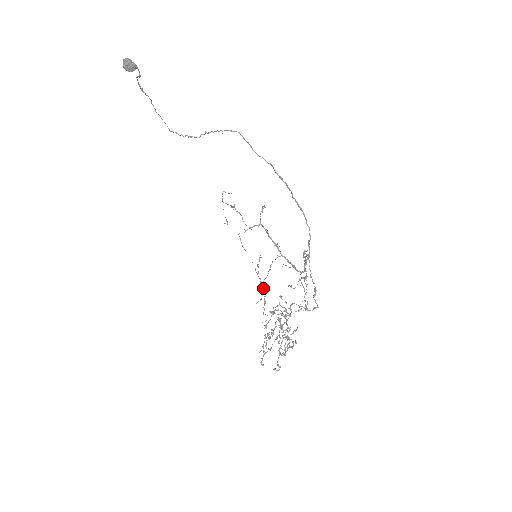
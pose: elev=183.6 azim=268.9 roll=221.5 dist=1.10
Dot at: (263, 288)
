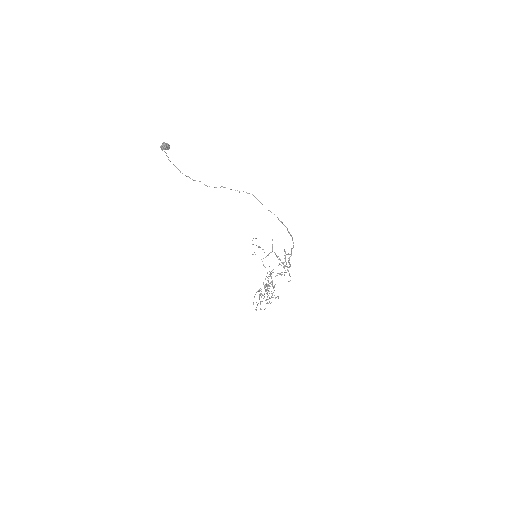
Dot at: occluded
